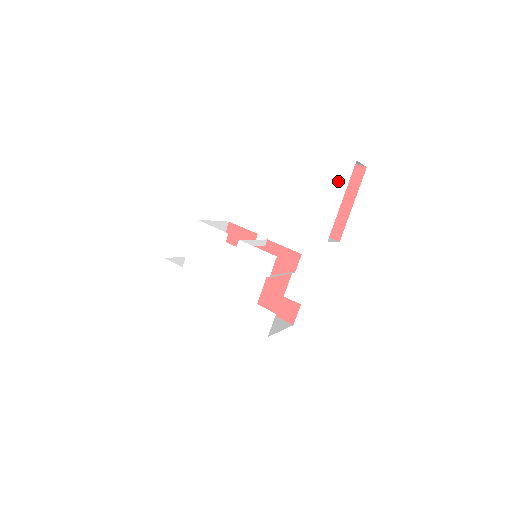
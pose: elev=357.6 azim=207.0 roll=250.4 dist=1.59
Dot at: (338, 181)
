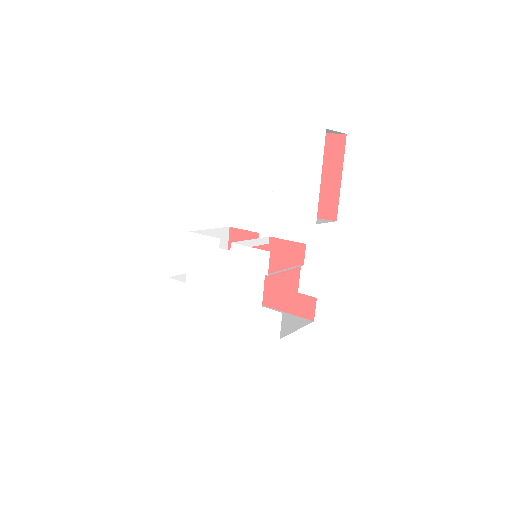
Dot at: (312, 156)
